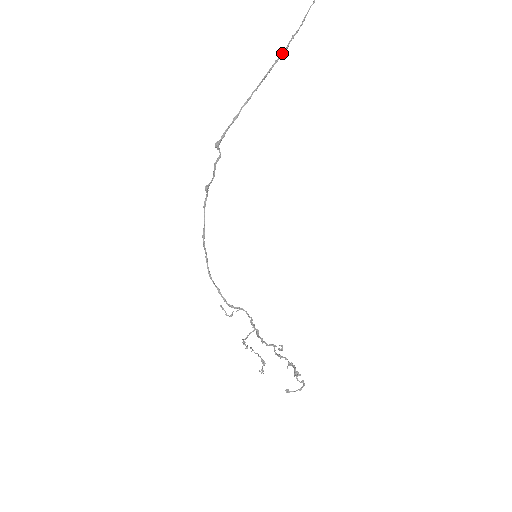
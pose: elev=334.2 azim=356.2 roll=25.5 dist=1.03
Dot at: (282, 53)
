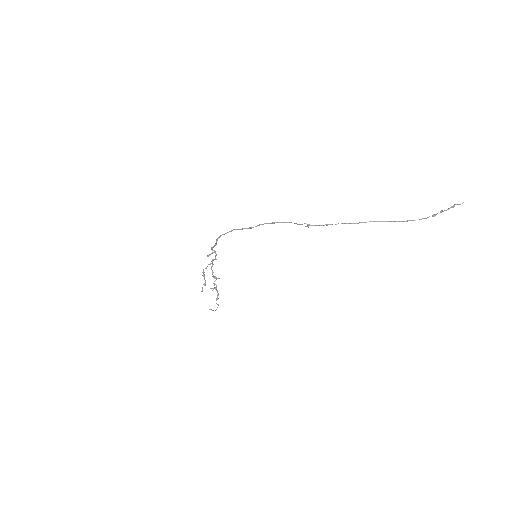
Dot at: occluded
